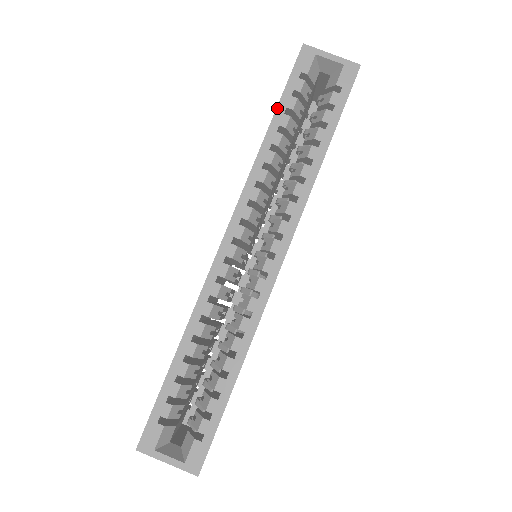
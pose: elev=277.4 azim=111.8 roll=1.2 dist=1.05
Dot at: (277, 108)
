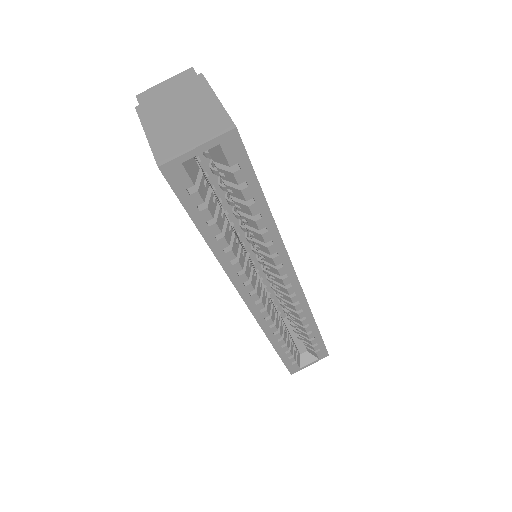
Dot at: (198, 229)
